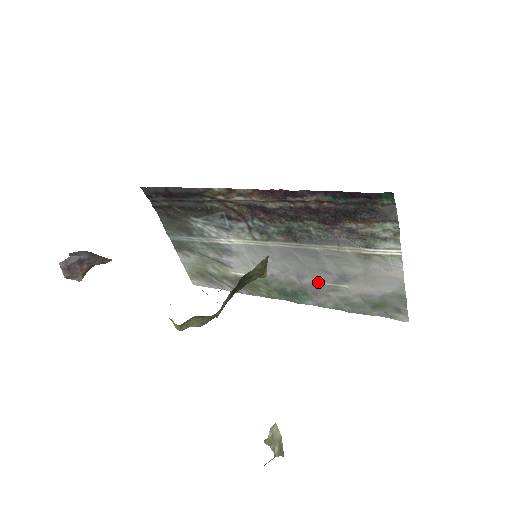
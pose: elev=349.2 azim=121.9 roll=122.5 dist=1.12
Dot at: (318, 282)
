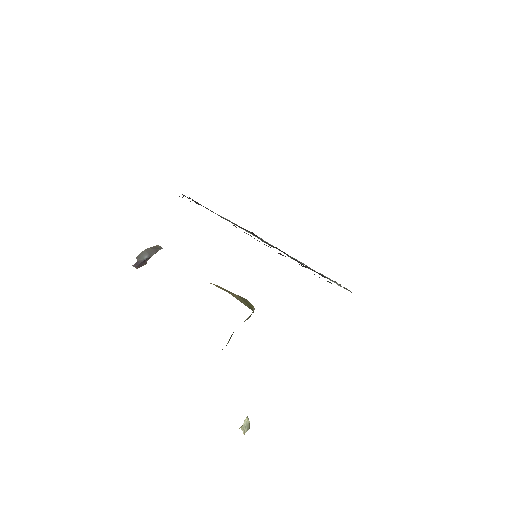
Dot at: occluded
